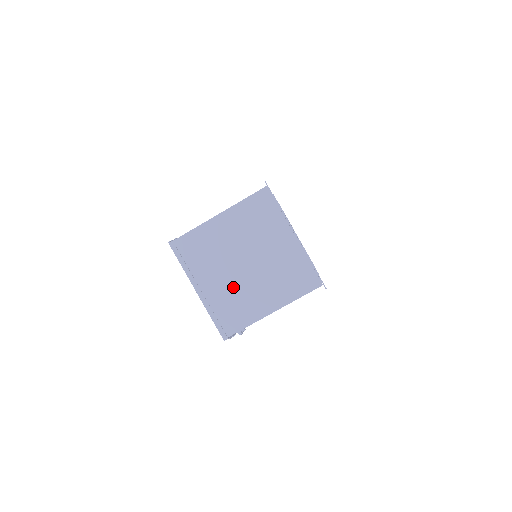
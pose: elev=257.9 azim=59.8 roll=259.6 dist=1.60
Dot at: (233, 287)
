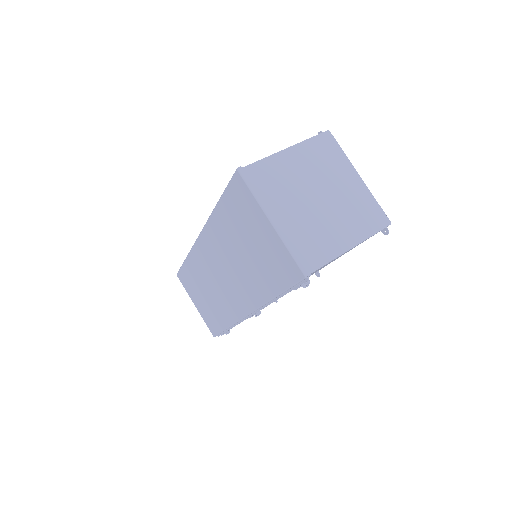
Dot at: (309, 220)
